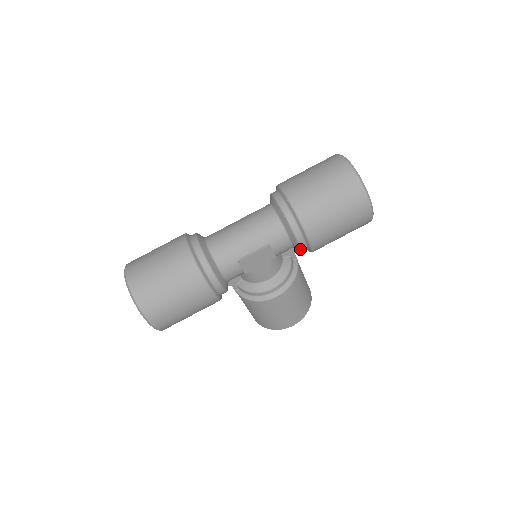
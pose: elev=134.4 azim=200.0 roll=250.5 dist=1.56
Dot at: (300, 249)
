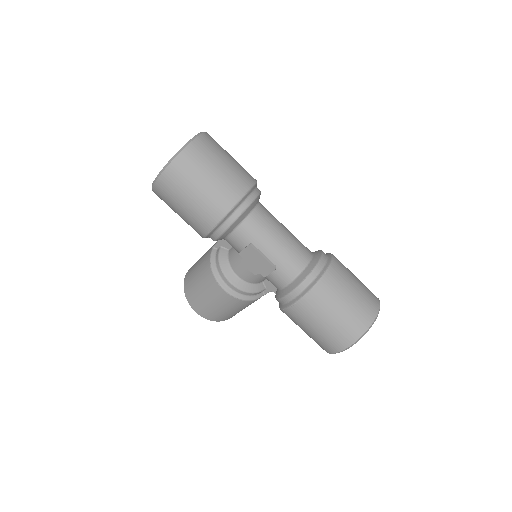
Dot at: (281, 298)
